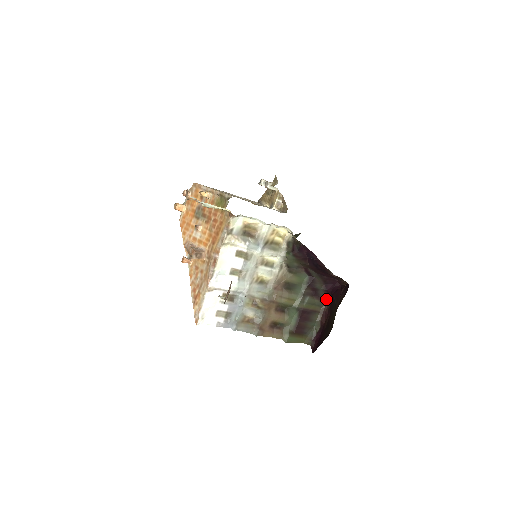
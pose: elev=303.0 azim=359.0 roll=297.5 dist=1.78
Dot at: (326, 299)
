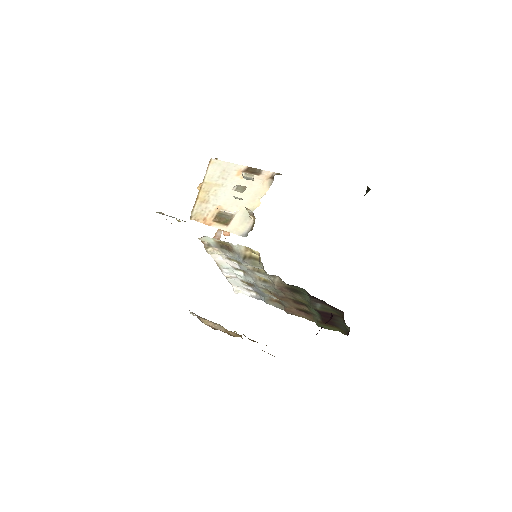
Dot at: (342, 311)
